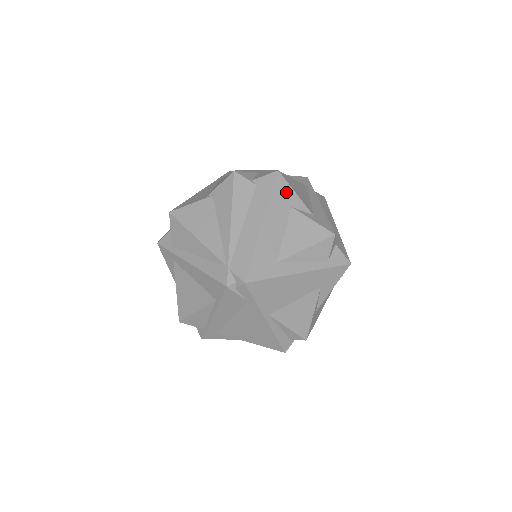
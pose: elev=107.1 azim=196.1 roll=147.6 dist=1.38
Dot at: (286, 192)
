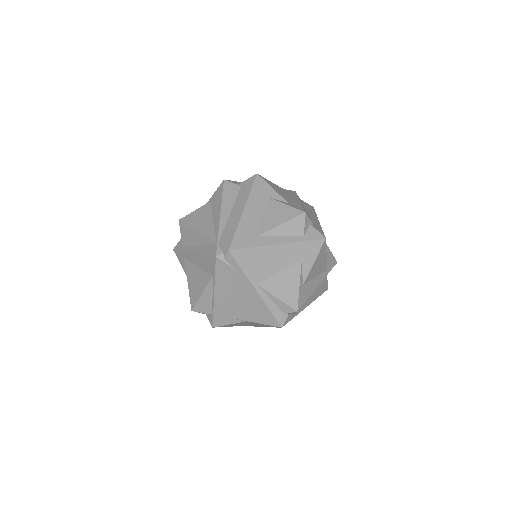
Dot at: (264, 188)
